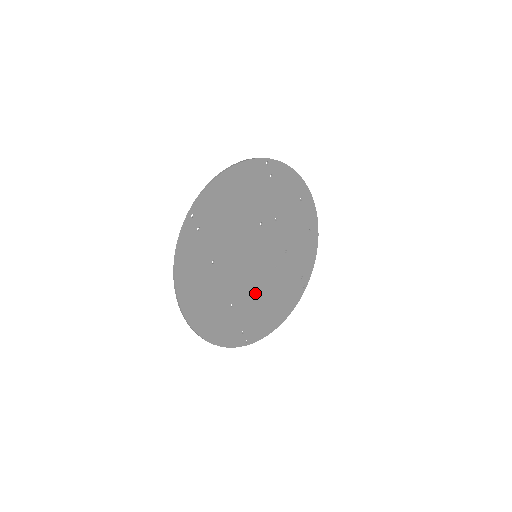
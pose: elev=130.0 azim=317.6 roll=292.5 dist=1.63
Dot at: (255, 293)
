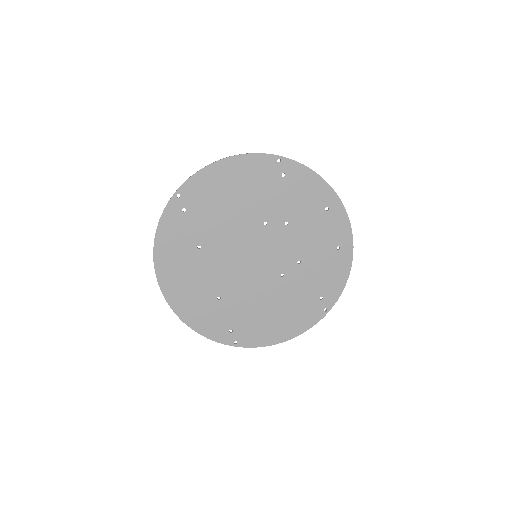
Dot at: (251, 295)
